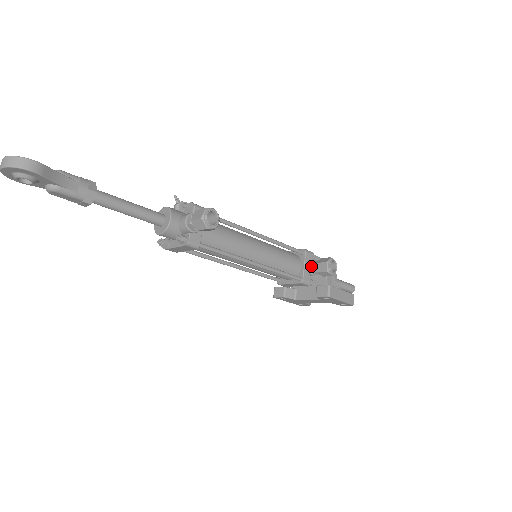
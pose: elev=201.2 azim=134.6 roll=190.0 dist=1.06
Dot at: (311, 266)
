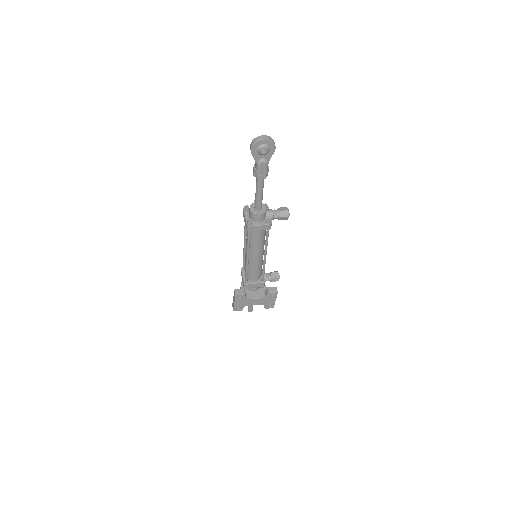
Dot at: (266, 275)
